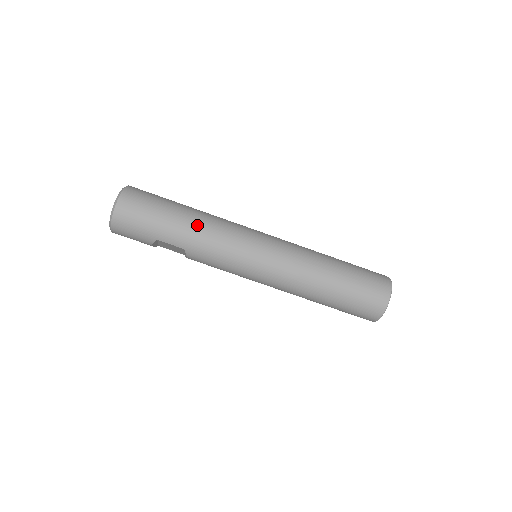
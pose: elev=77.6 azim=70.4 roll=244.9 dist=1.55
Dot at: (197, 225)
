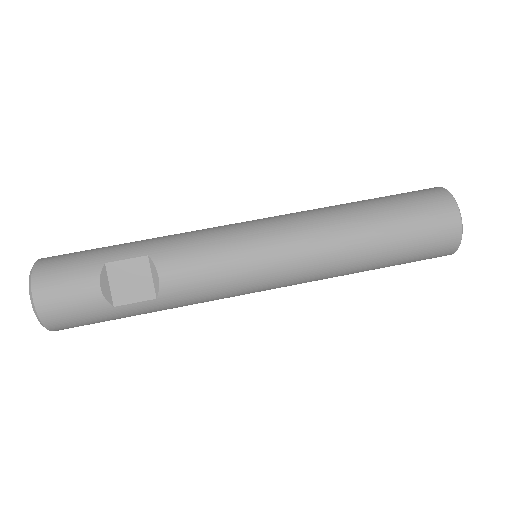
Dot at: occluded
